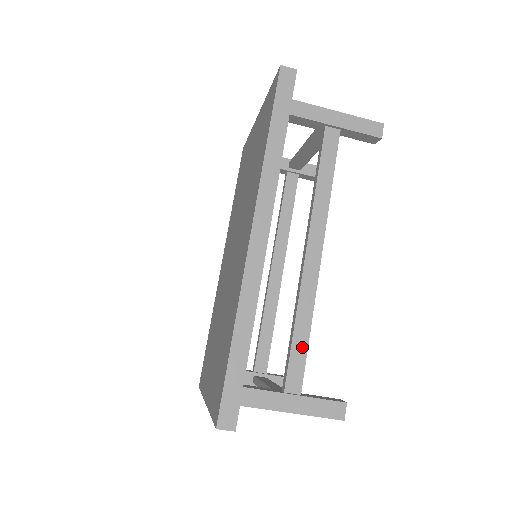
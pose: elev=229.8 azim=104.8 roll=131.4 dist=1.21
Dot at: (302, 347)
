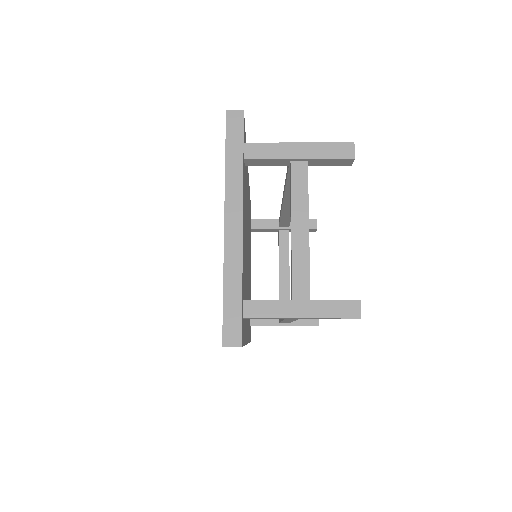
Dot at: occluded
